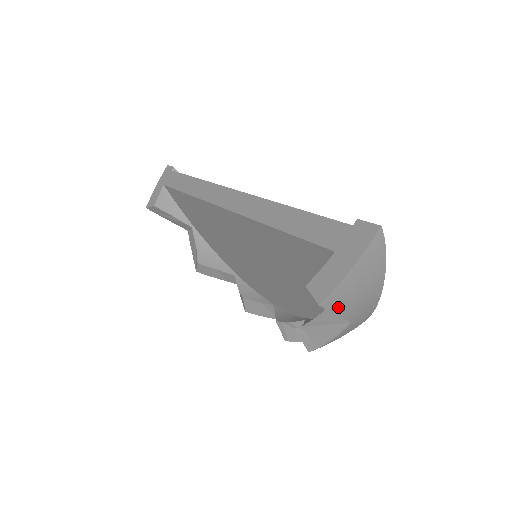
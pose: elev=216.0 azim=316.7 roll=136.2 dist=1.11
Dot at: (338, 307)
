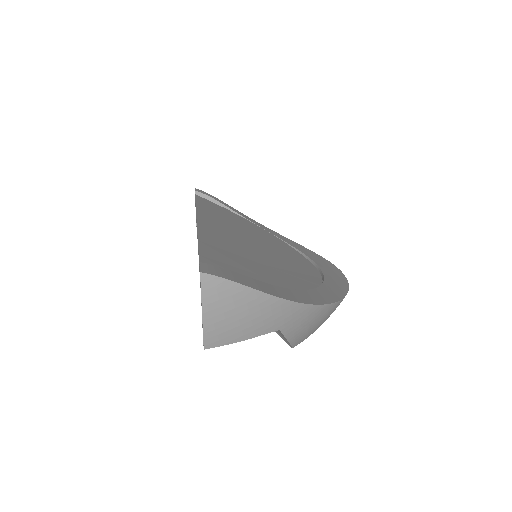
Dot at: (231, 339)
